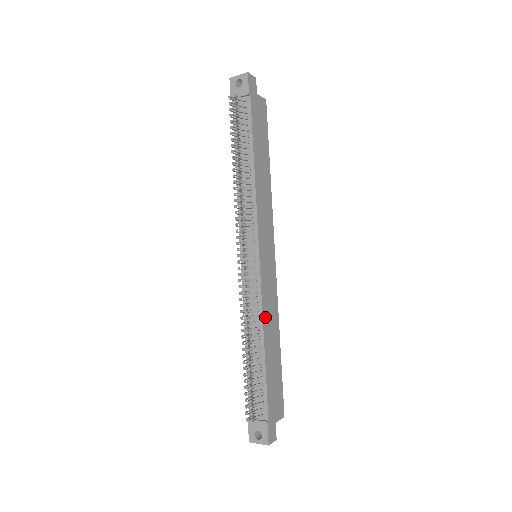
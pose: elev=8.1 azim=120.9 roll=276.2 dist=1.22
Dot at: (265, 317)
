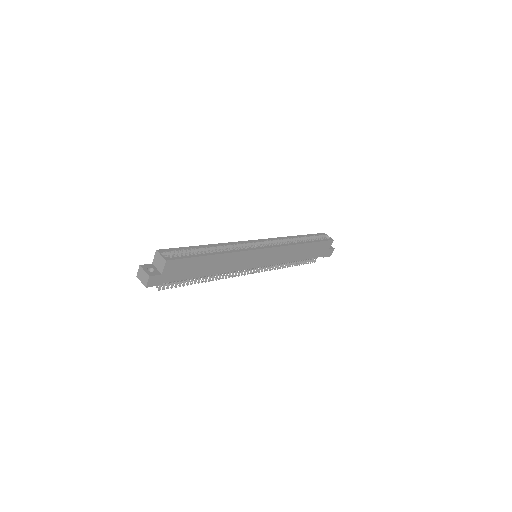
Dot at: (287, 260)
